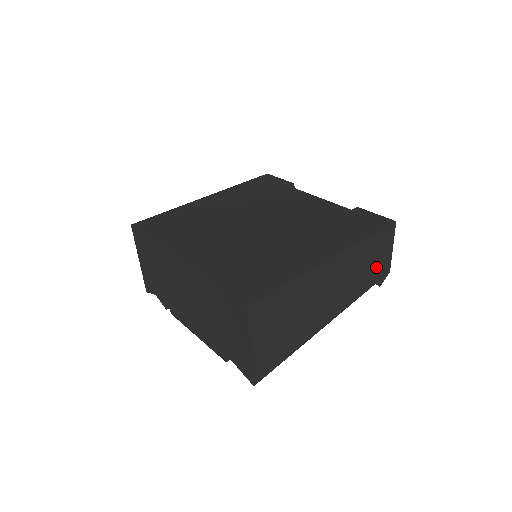
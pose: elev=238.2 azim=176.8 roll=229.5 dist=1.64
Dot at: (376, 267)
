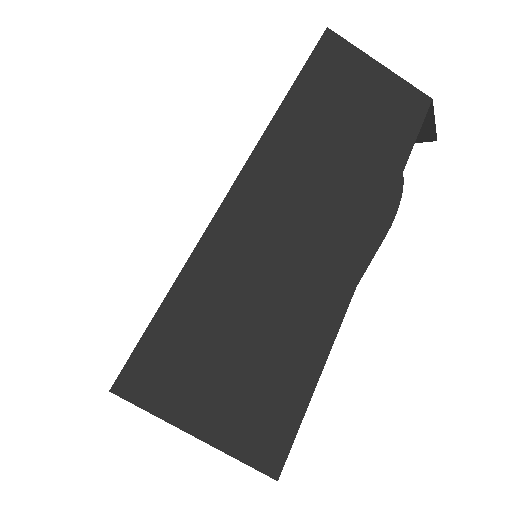
Dot at: (374, 125)
